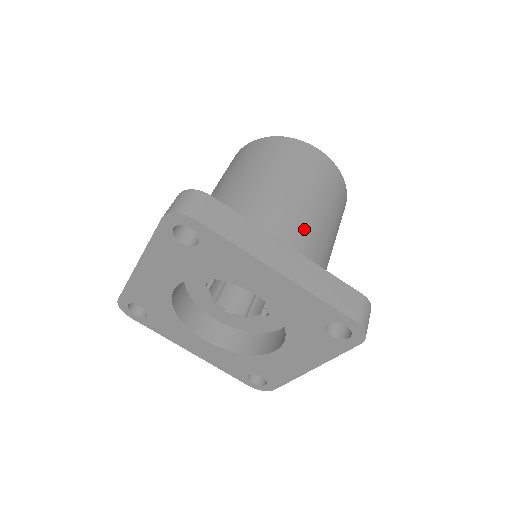
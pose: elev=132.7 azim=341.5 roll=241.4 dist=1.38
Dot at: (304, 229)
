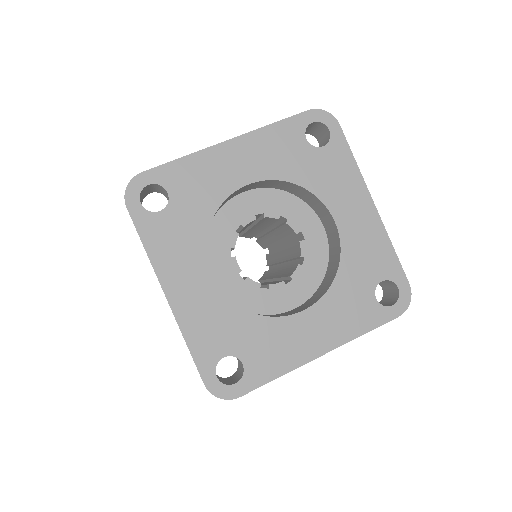
Dot at: occluded
